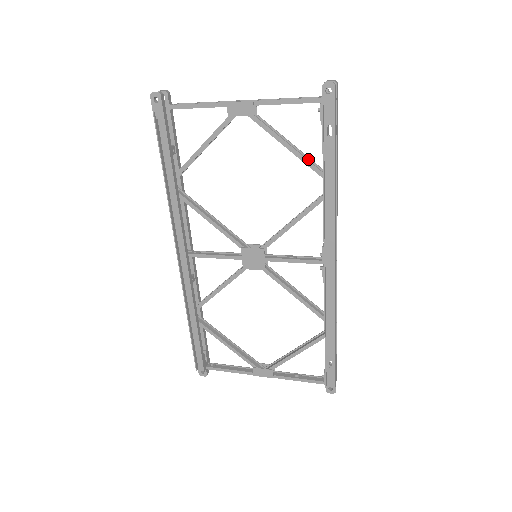
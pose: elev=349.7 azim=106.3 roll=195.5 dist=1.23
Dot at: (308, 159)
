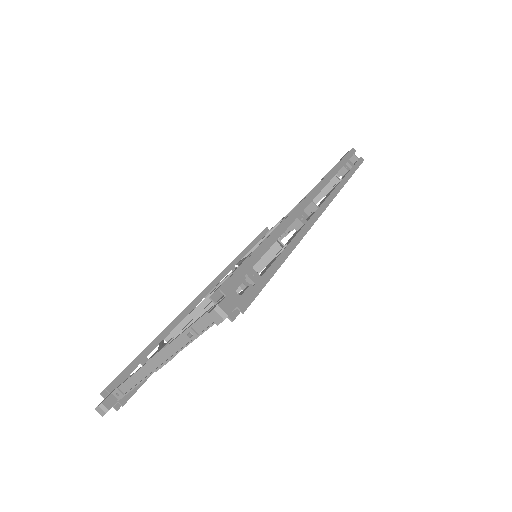
Dot at: occluded
